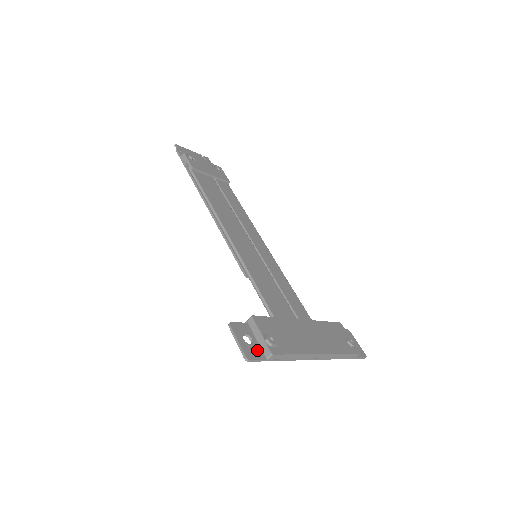
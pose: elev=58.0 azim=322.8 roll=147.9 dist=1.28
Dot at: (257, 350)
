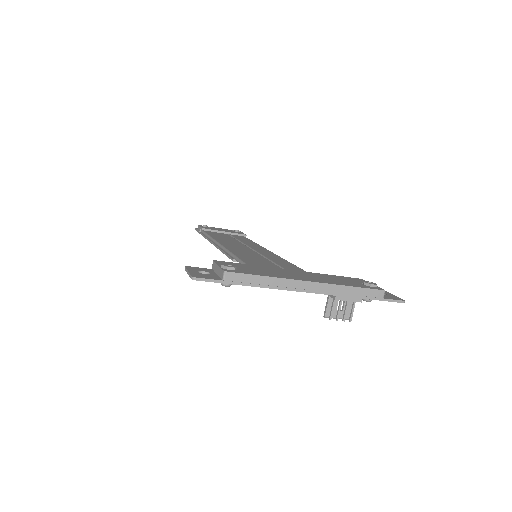
Dot at: (212, 276)
